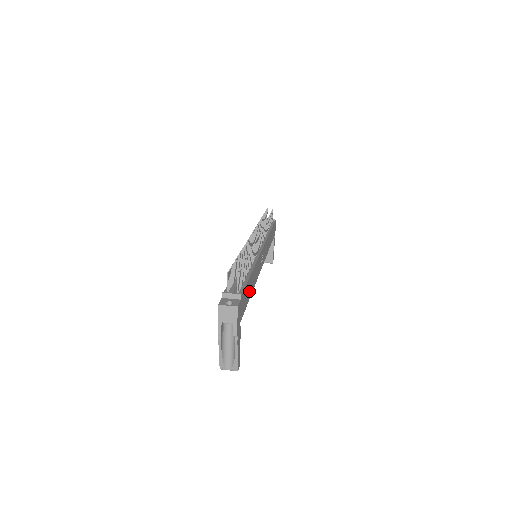
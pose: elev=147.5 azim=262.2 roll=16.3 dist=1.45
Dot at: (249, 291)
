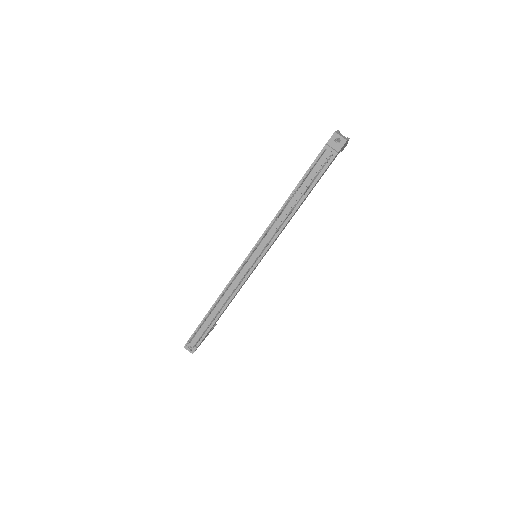
Dot at: (219, 317)
